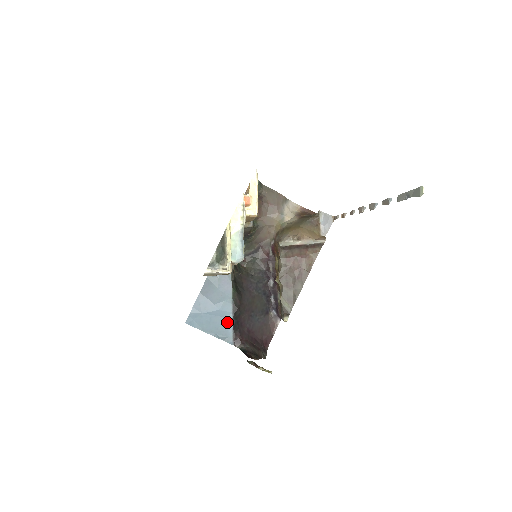
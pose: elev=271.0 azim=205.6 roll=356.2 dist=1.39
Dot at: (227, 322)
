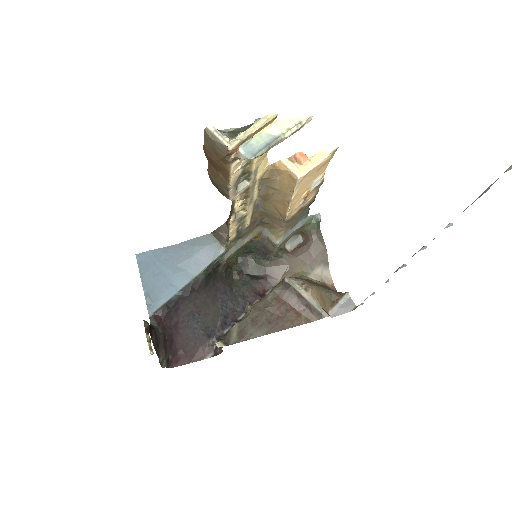
Dot at: (168, 291)
